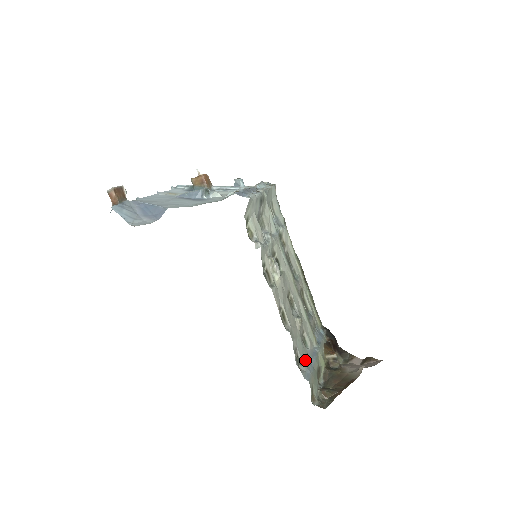
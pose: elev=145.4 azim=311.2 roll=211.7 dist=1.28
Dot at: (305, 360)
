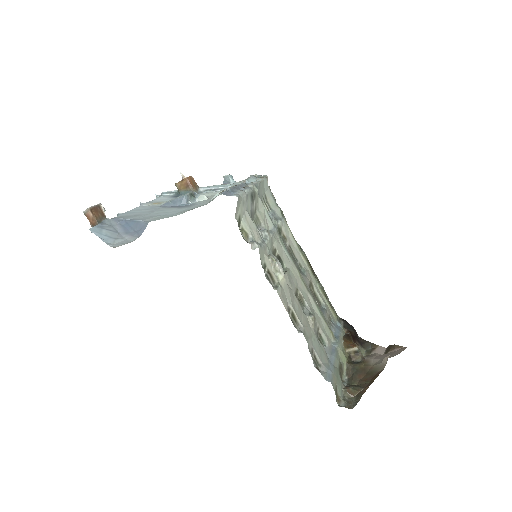
Dot at: (324, 360)
